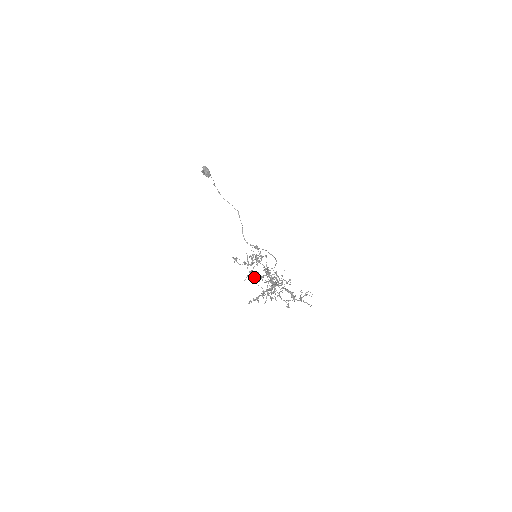
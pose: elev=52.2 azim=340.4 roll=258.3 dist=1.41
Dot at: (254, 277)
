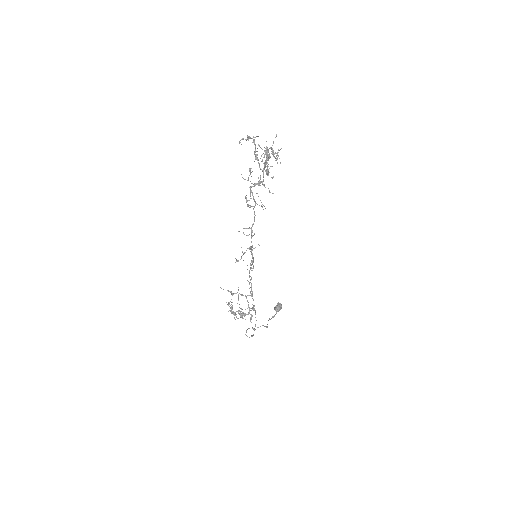
Dot at: (261, 148)
